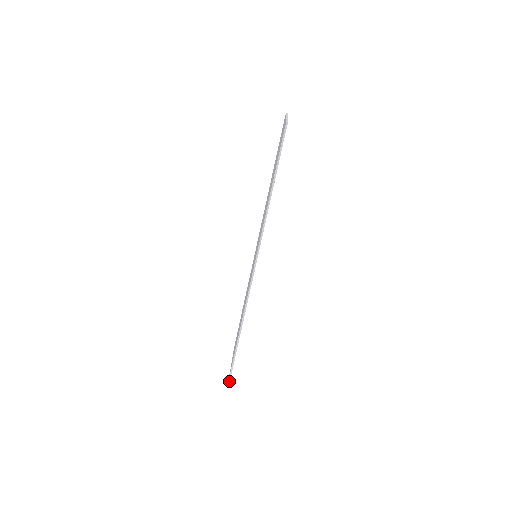
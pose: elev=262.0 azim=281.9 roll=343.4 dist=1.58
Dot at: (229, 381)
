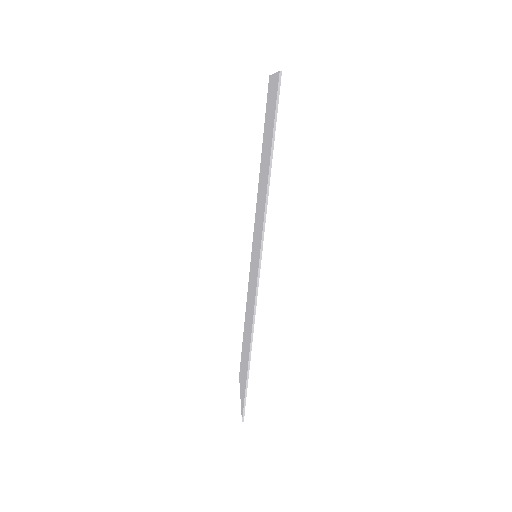
Dot at: (243, 420)
